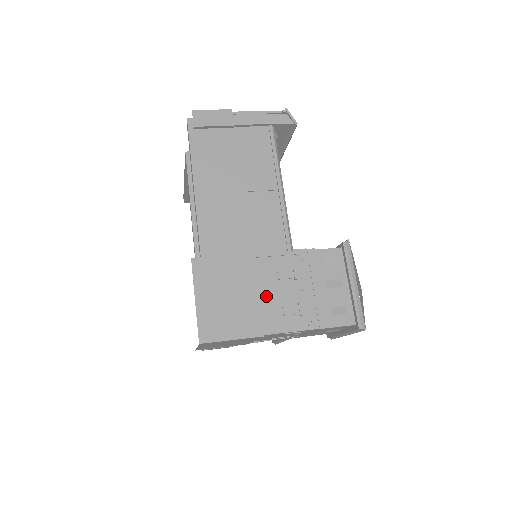
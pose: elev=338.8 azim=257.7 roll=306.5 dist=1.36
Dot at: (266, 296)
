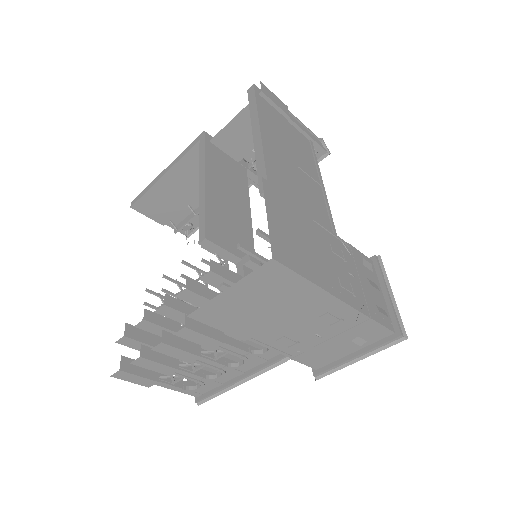
Dot at: (324, 258)
